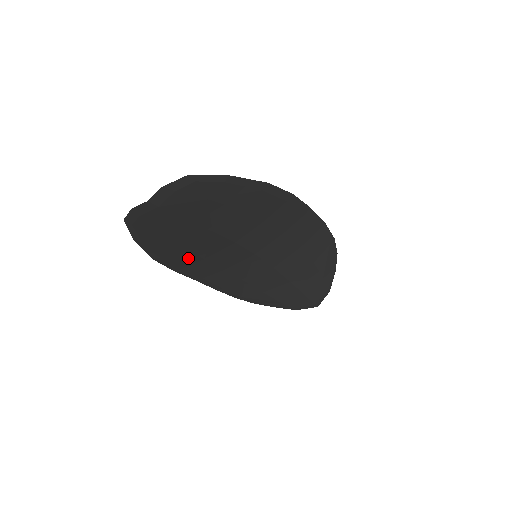
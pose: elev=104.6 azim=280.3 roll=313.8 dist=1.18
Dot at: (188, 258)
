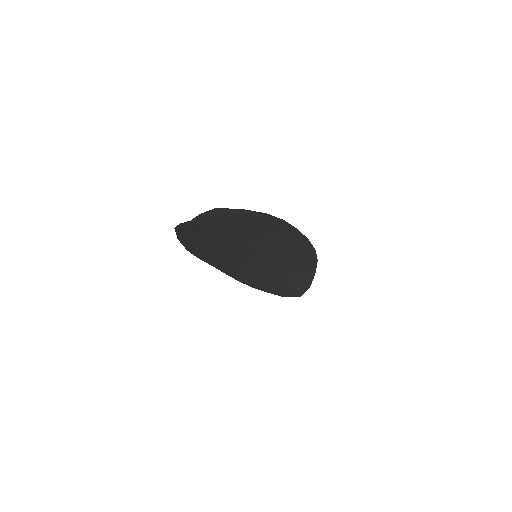
Dot at: (210, 252)
